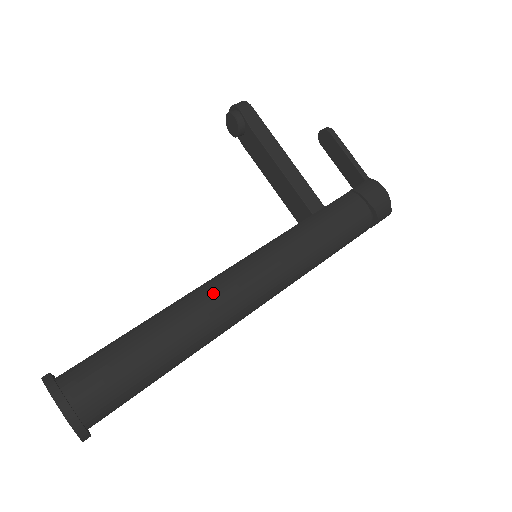
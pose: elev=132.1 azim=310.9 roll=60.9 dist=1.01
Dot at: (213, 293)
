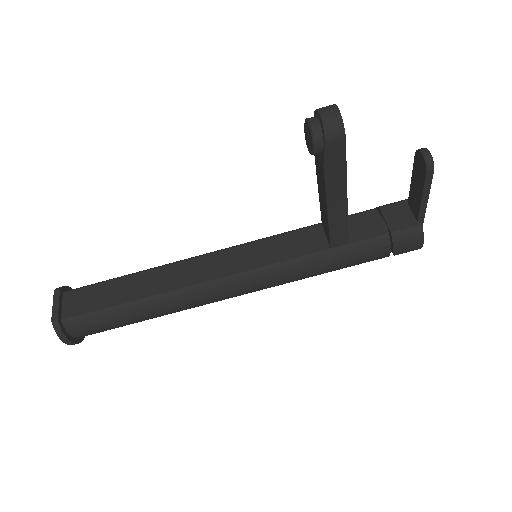
Dot at: (198, 298)
